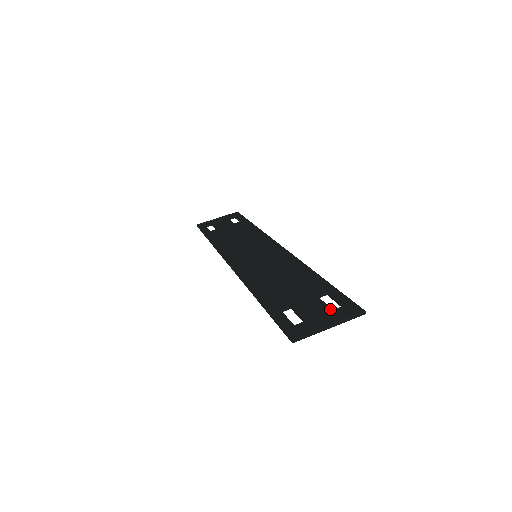
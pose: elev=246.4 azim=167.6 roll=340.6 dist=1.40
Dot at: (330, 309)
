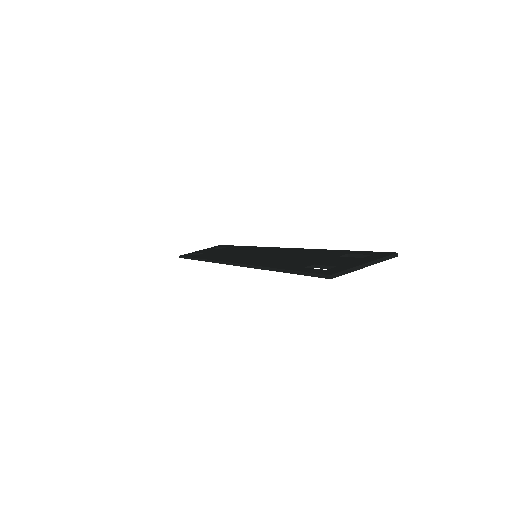
Dot at: (359, 258)
